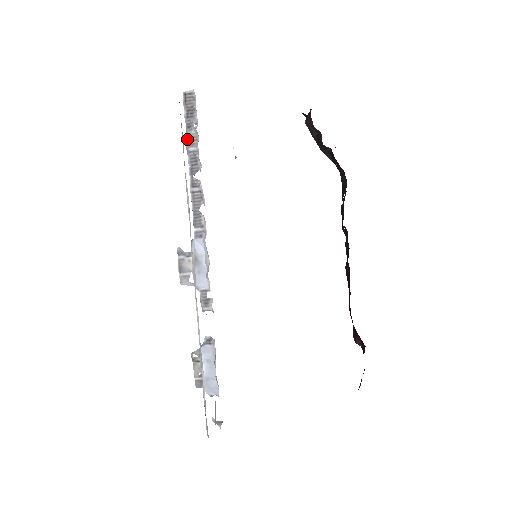
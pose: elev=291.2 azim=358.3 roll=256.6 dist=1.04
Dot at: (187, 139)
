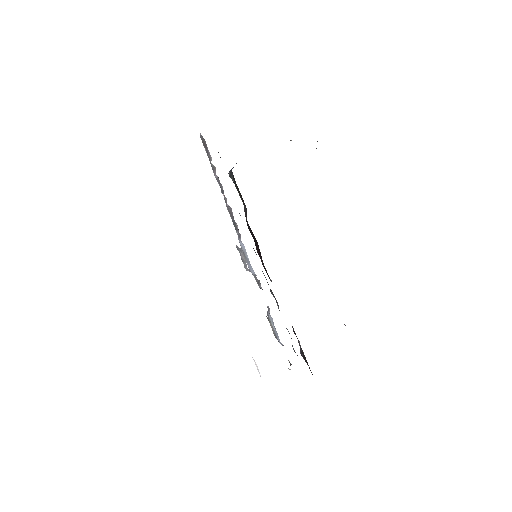
Dot at: (212, 169)
